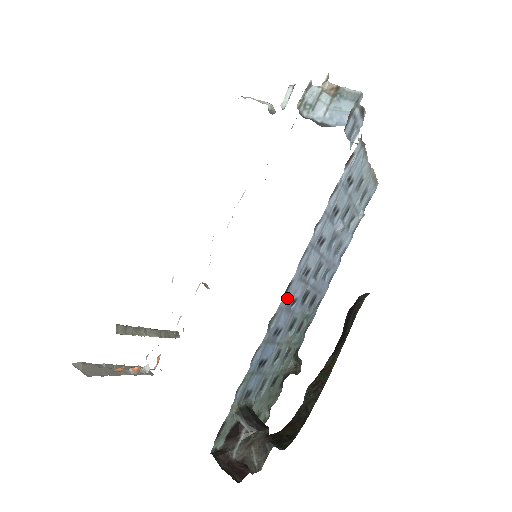
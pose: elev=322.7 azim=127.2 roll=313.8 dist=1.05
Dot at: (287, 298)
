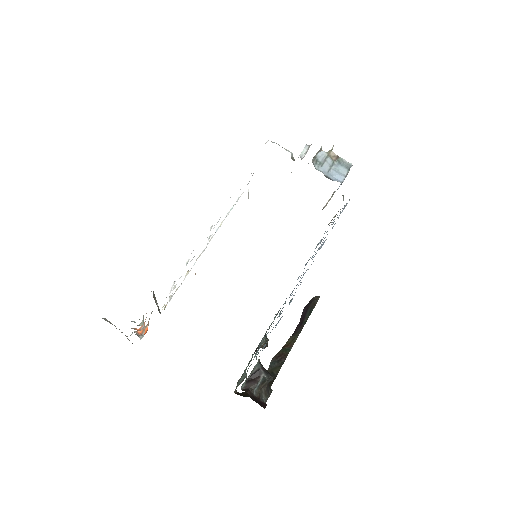
Dot at: occluded
